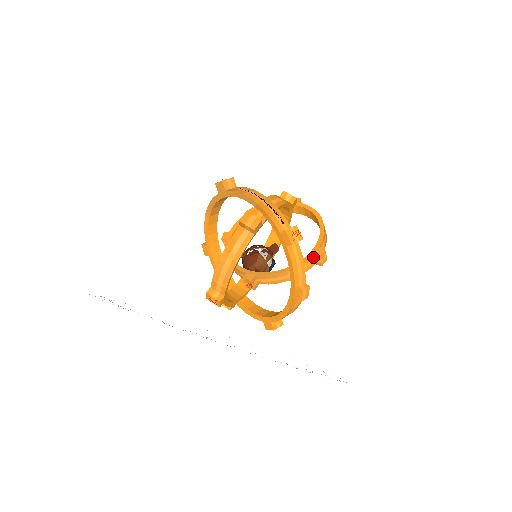
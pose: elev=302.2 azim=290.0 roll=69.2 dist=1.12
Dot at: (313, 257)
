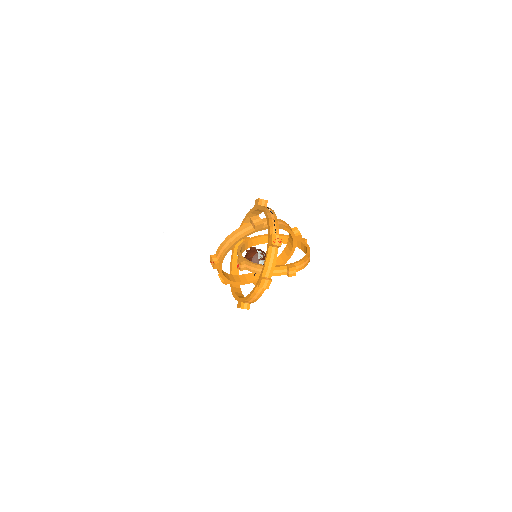
Dot at: (287, 268)
